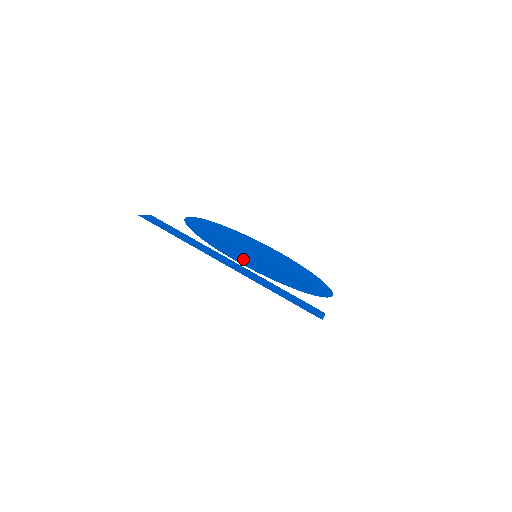
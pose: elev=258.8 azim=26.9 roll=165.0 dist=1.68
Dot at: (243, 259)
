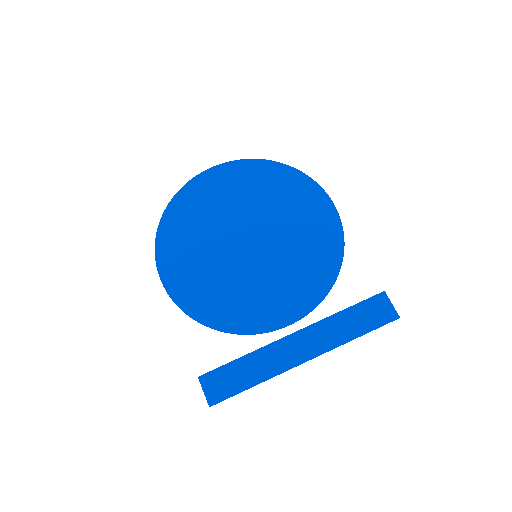
Dot at: (277, 303)
